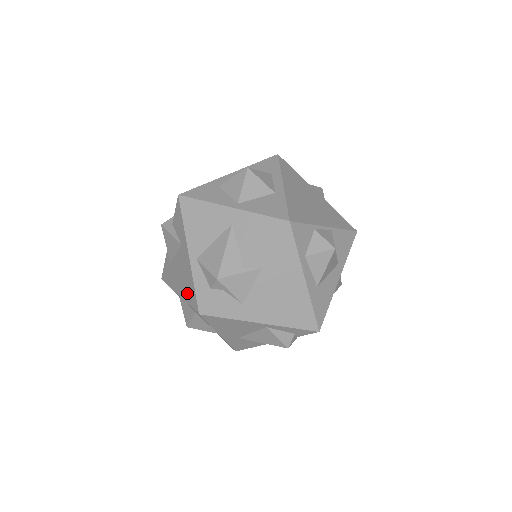
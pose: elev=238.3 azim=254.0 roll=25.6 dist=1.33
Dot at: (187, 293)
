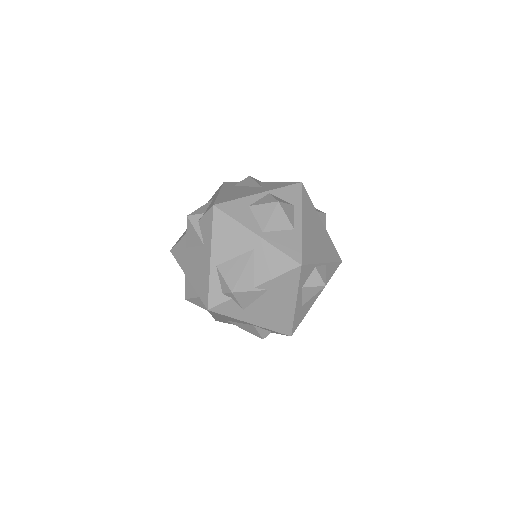
Dot at: (199, 285)
